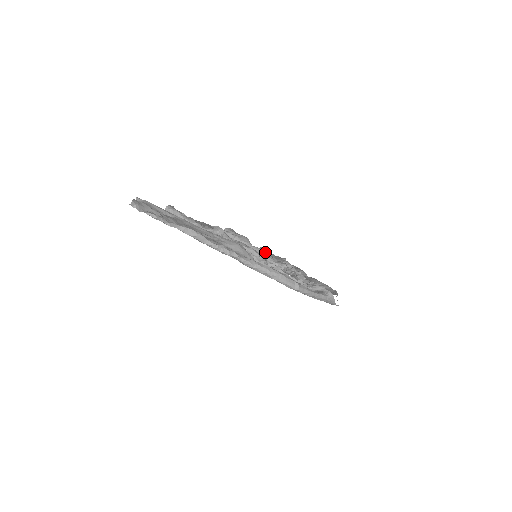
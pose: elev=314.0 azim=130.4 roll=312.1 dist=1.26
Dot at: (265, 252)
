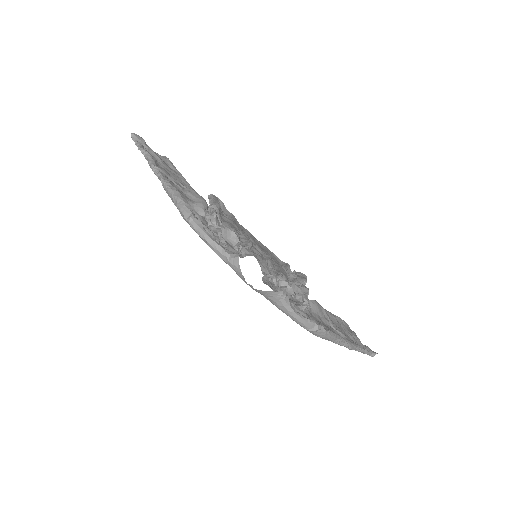
Dot at: occluded
